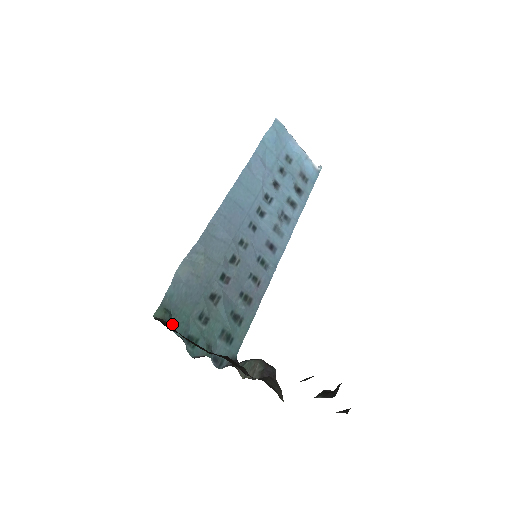
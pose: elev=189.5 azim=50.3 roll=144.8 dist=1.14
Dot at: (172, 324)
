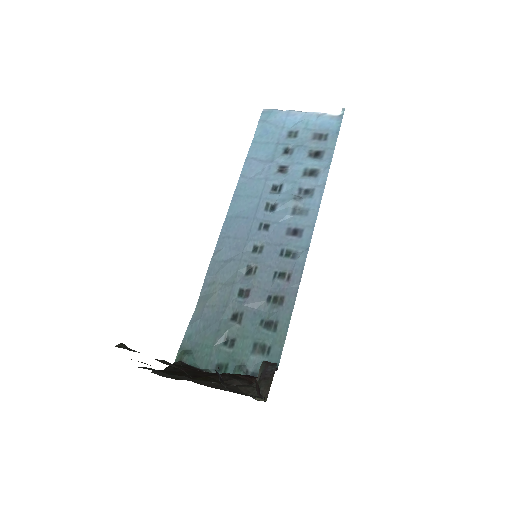
Dot at: (196, 361)
